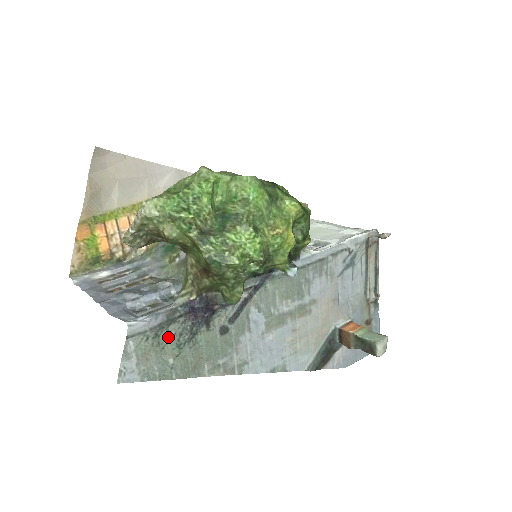
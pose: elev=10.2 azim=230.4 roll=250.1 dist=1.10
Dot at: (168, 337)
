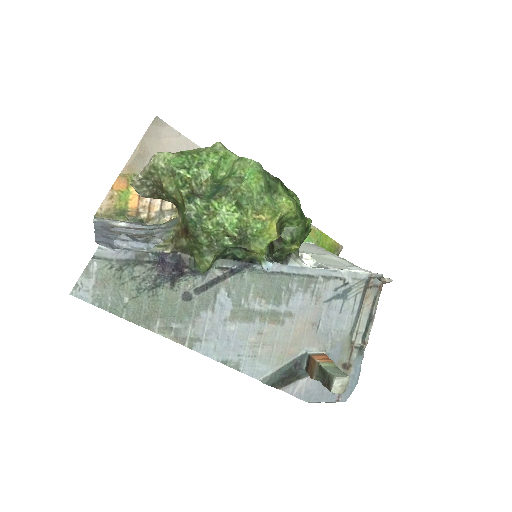
Dot at: (131, 276)
